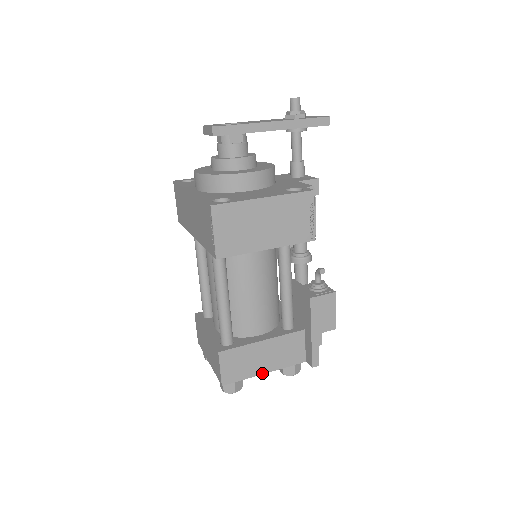
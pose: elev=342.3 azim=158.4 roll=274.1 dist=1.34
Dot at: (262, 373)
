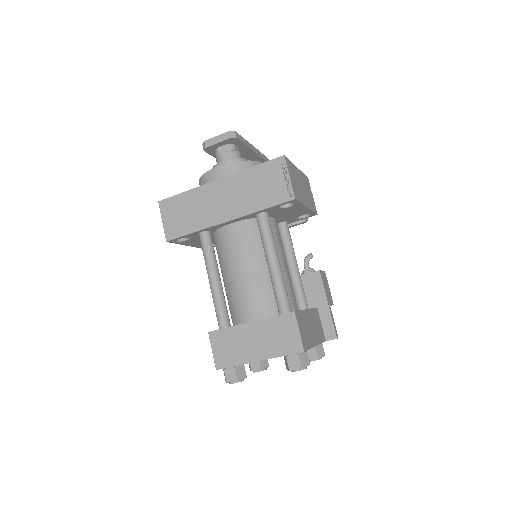
Dot at: (315, 345)
